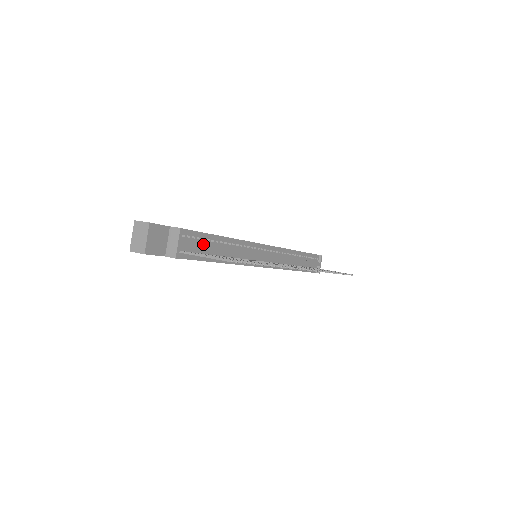
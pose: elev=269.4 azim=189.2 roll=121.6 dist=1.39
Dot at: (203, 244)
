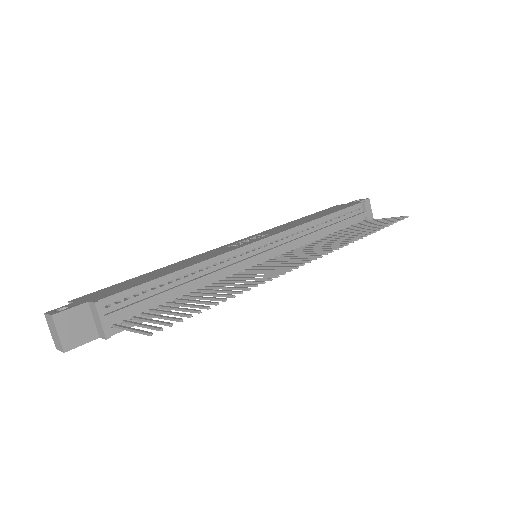
Dot at: (145, 299)
